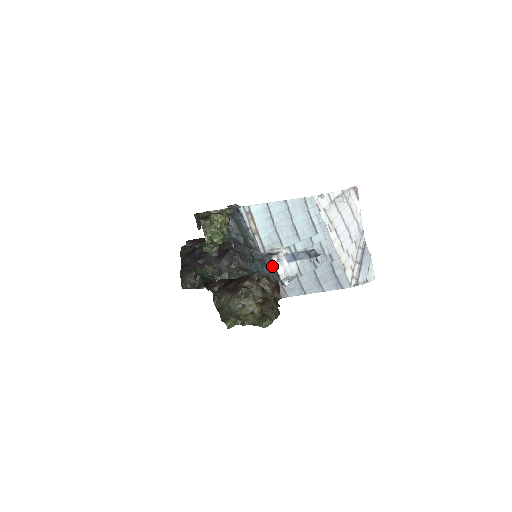
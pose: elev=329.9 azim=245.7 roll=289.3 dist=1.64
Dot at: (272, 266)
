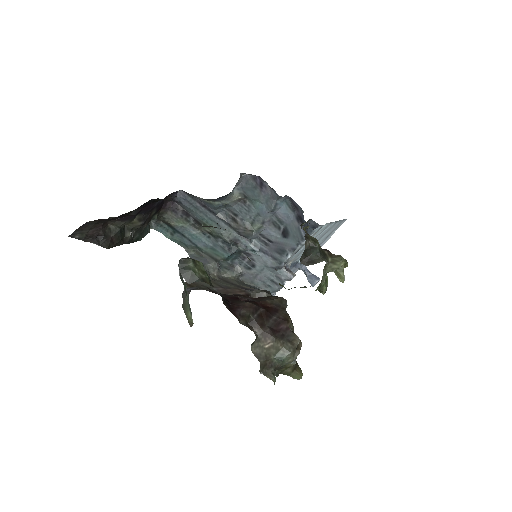
Dot at: (272, 277)
